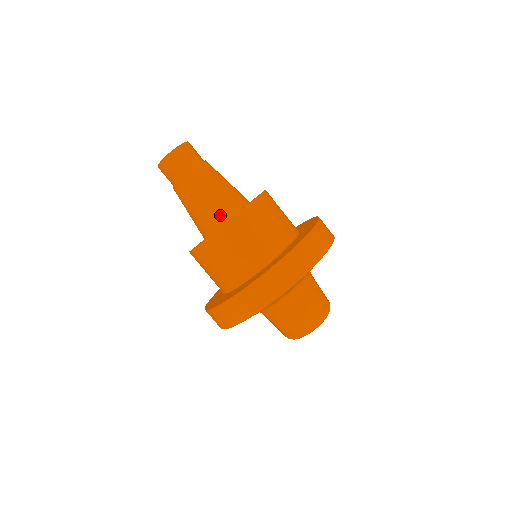
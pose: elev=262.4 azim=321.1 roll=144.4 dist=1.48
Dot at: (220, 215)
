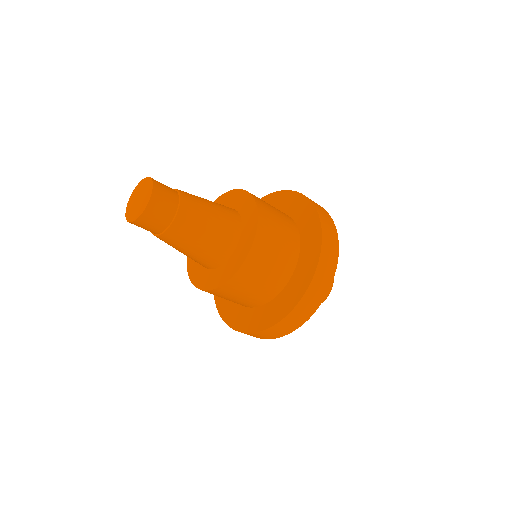
Dot at: occluded
